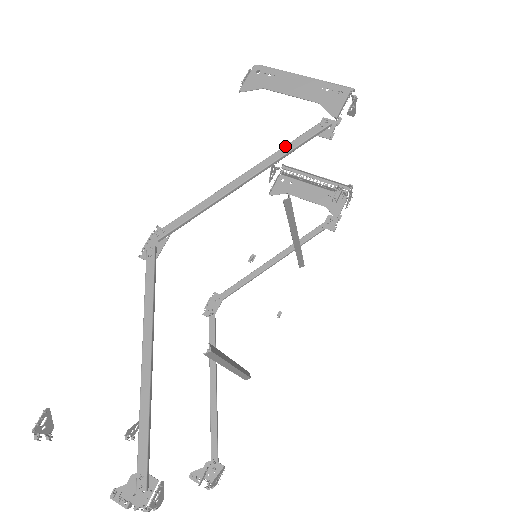
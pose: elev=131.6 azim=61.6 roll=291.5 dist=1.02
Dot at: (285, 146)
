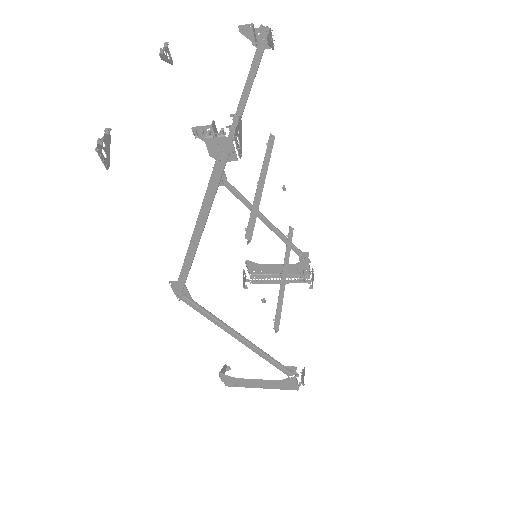
Dot at: (284, 240)
